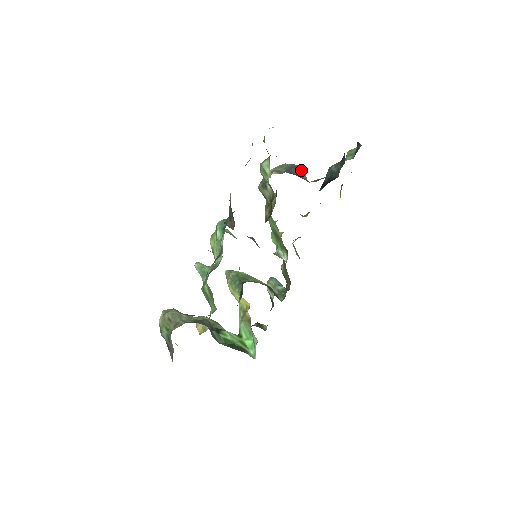
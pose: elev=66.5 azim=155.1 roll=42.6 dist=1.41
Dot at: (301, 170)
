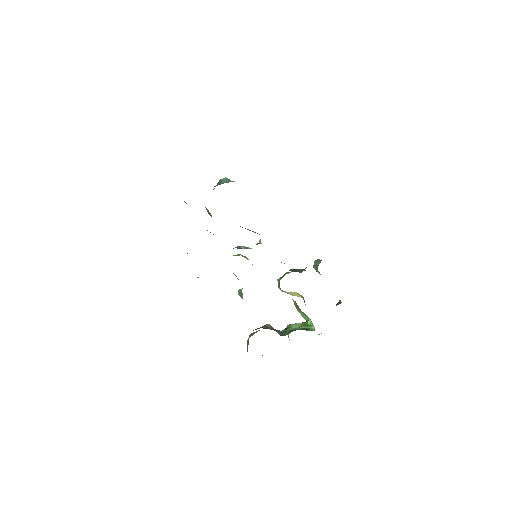
Dot at: (222, 180)
